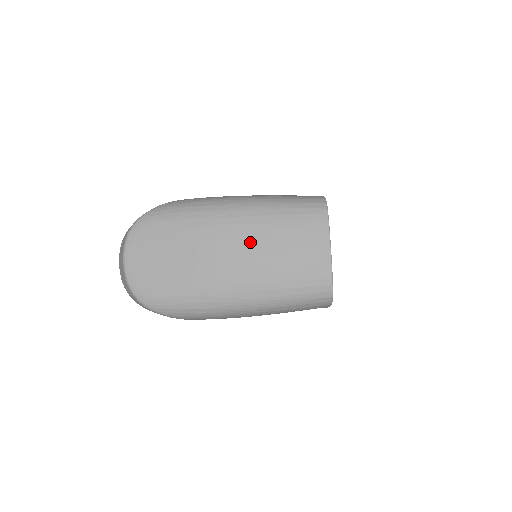
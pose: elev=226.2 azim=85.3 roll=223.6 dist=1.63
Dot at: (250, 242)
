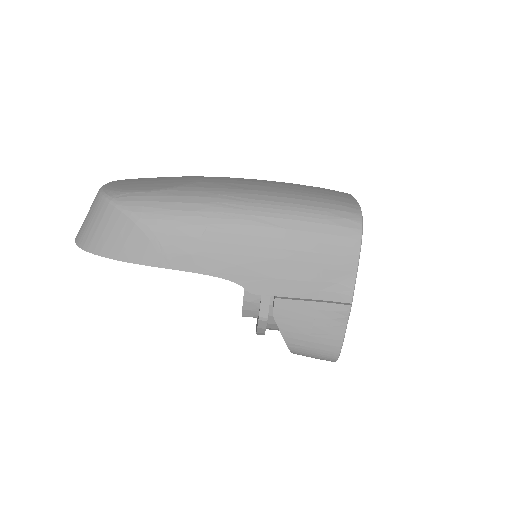
Dot at: (263, 181)
